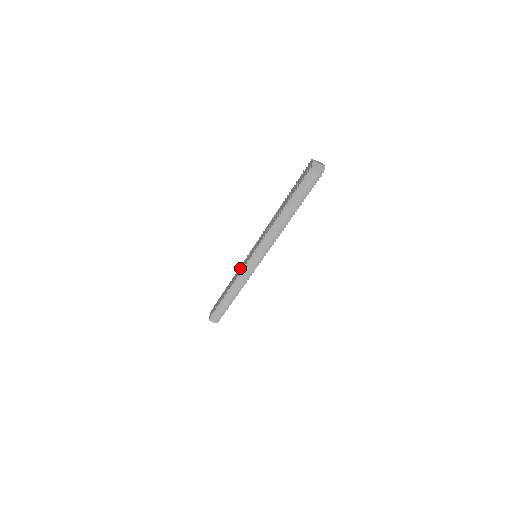
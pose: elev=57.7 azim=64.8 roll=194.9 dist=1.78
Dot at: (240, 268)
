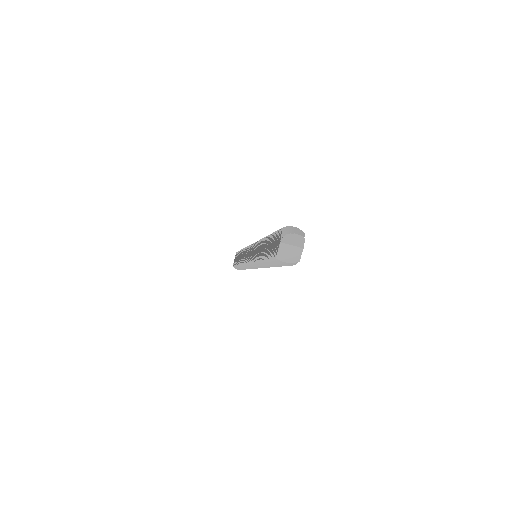
Dot at: (245, 253)
